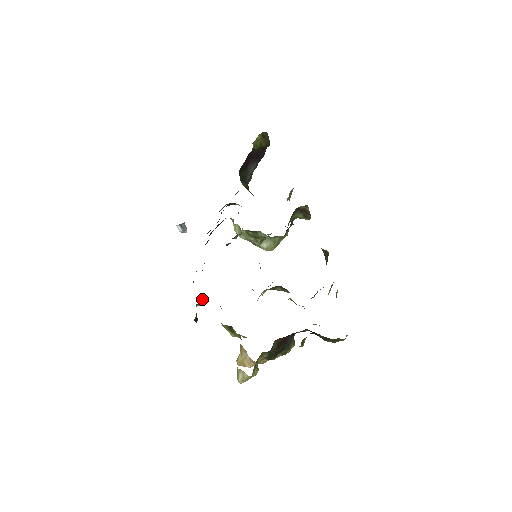
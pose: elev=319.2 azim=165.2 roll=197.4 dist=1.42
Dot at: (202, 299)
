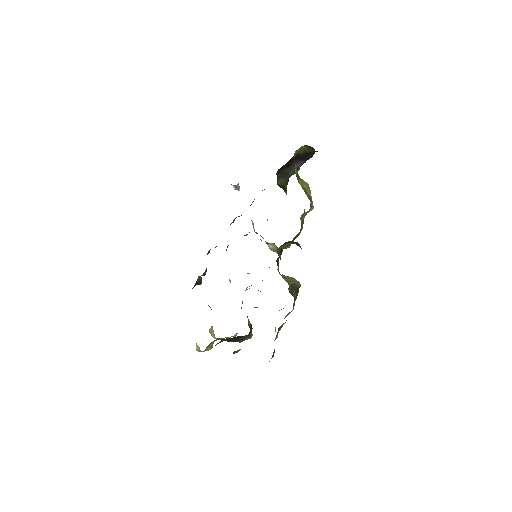
Dot at: (204, 274)
